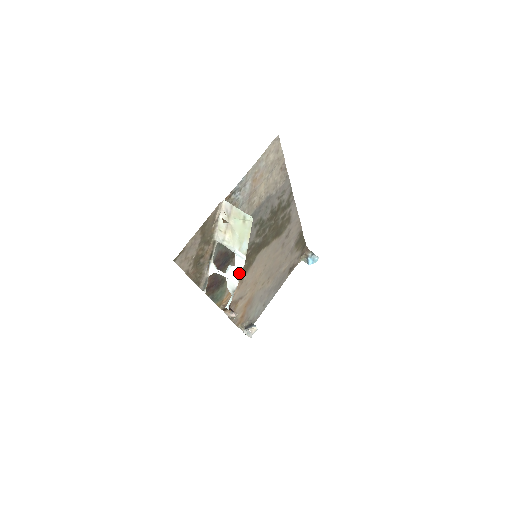
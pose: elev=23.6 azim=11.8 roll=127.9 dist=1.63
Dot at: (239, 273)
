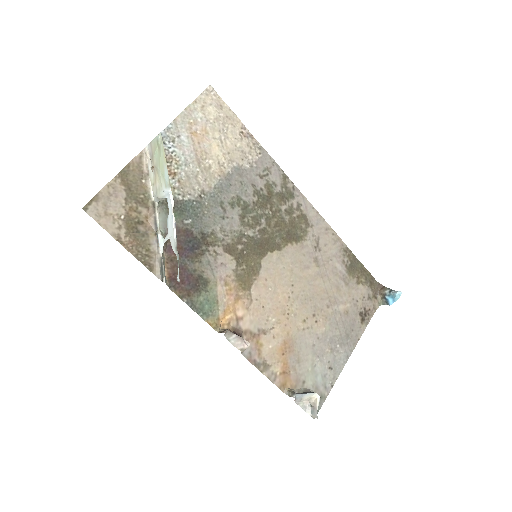
Dot at: (172, 216)
